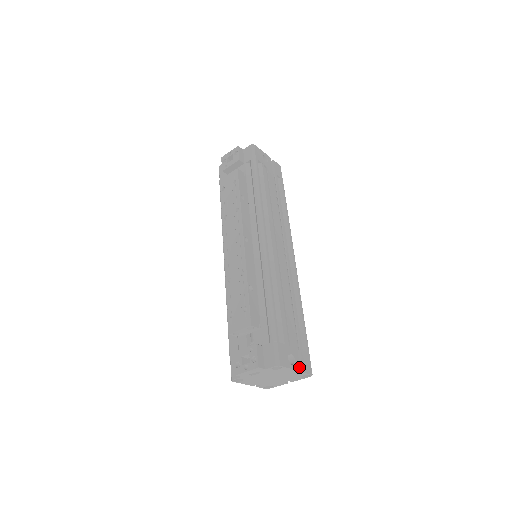
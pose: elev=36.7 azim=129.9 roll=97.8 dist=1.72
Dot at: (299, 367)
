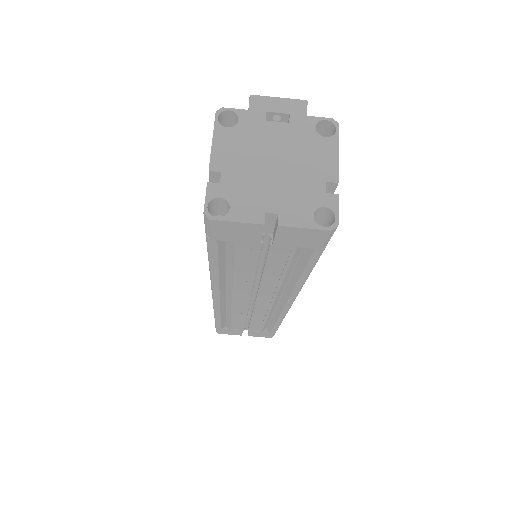
Dot at: (336, 185)
